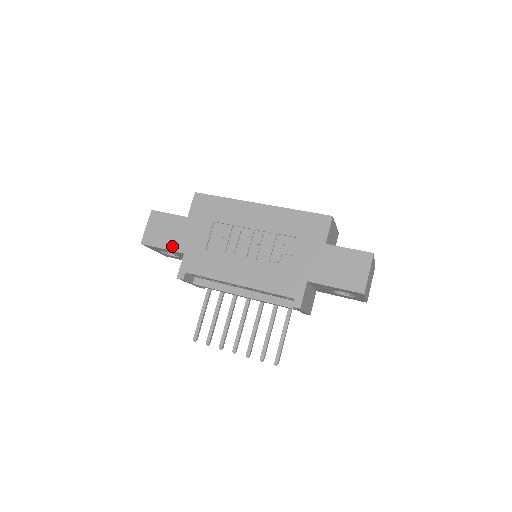
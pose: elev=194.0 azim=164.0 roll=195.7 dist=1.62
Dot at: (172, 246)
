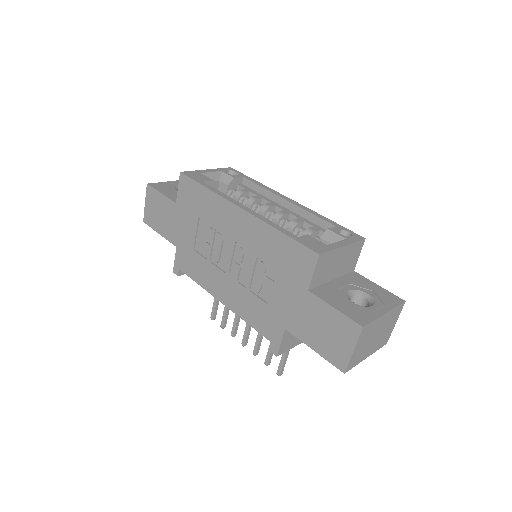
Dot at: (166, 234)
